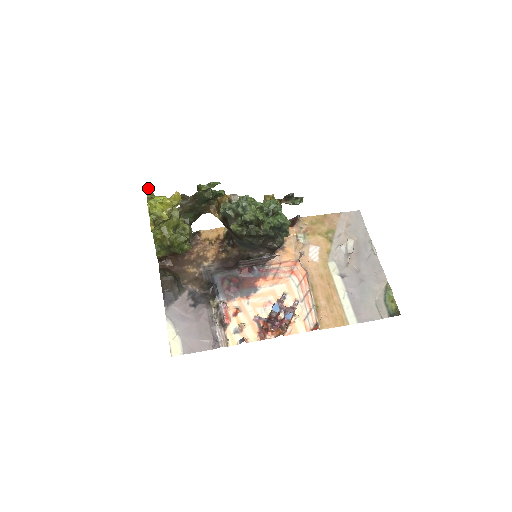
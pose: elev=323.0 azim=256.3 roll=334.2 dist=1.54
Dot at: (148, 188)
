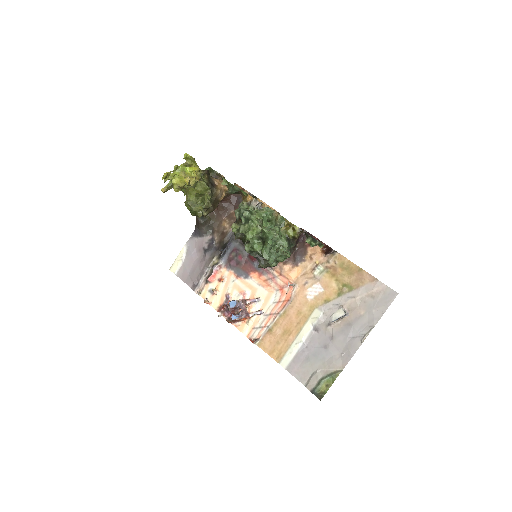
Dot at: (189, 155)
